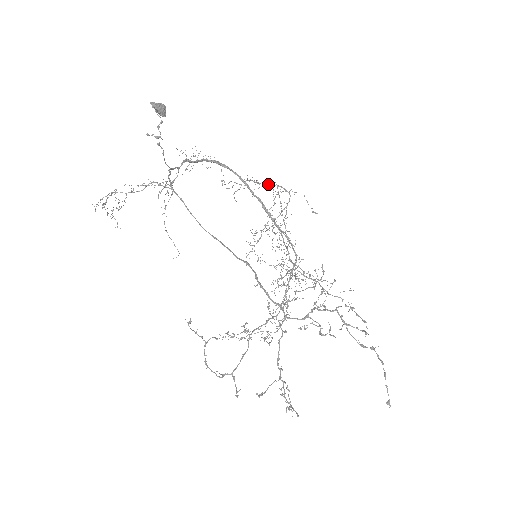
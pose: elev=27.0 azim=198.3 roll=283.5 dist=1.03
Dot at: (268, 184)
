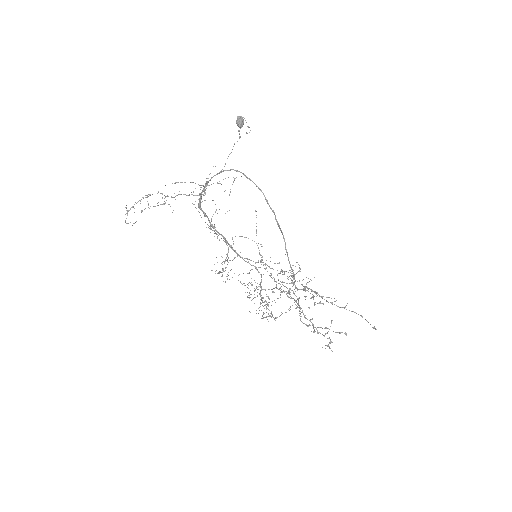
Dot at: occluded
